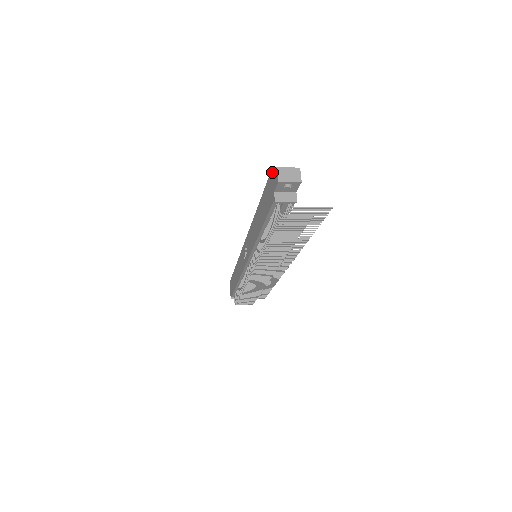
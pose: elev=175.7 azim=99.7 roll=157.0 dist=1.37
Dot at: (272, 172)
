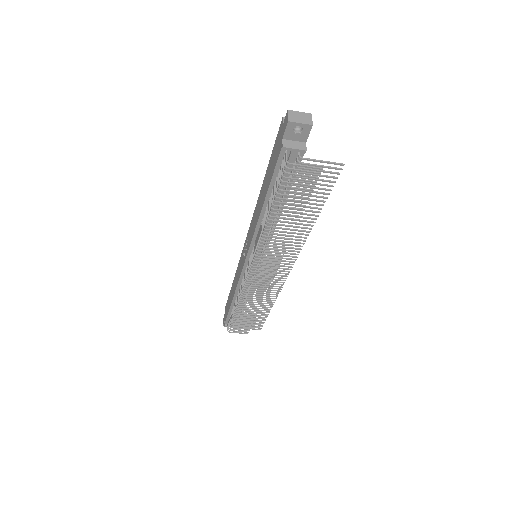
Dot at: (282, 122)
